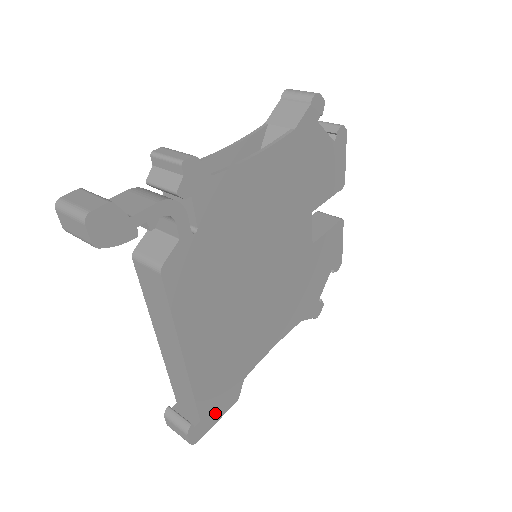
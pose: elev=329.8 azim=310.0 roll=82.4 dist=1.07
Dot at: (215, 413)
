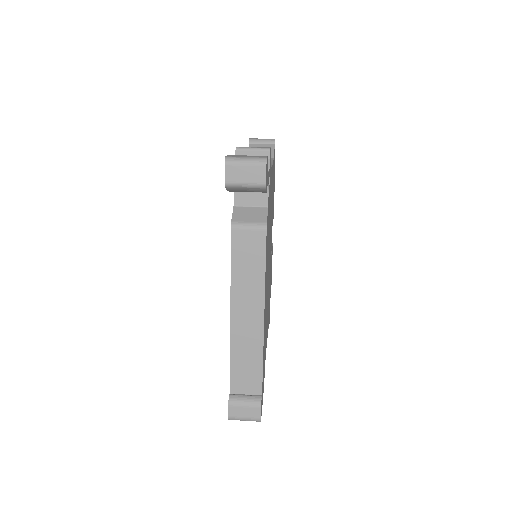
Dot at: occluded
